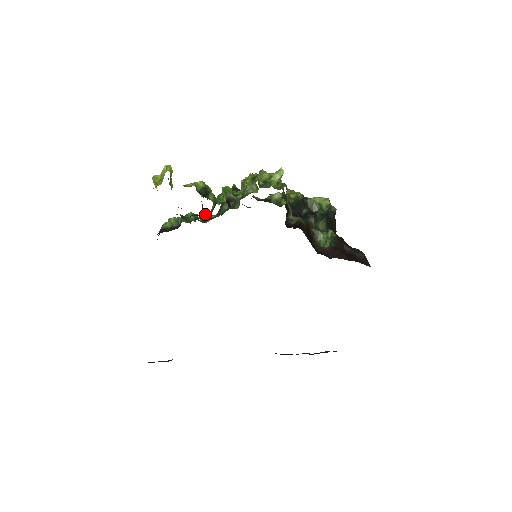
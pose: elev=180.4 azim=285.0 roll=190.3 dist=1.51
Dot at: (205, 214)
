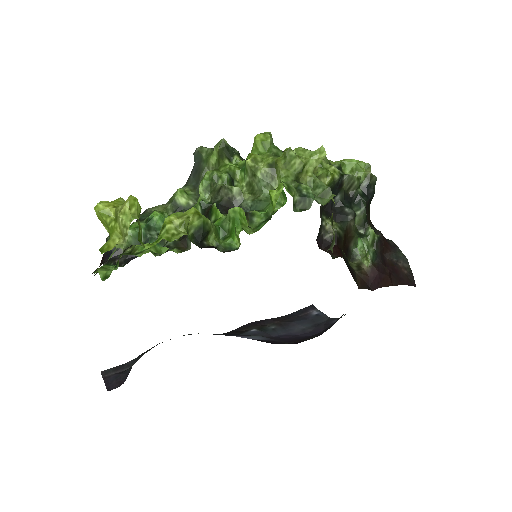
Dot at: (176, 196)
